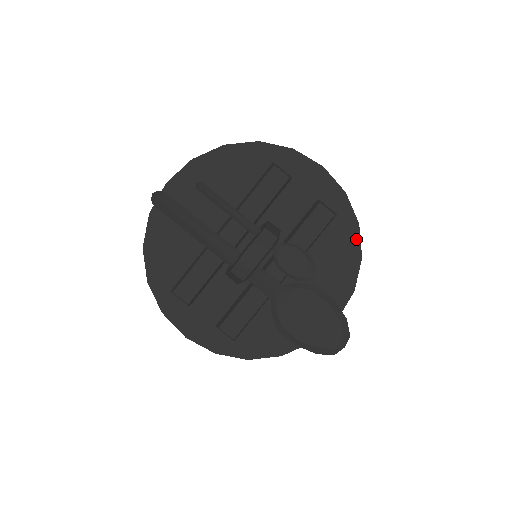
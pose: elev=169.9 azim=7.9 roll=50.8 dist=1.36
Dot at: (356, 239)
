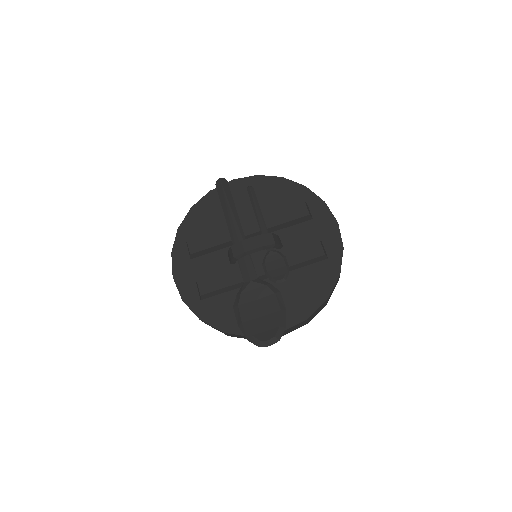
Dot at: (332, 283)
